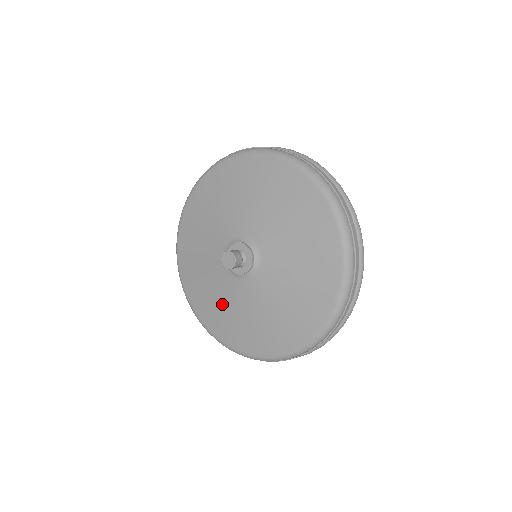
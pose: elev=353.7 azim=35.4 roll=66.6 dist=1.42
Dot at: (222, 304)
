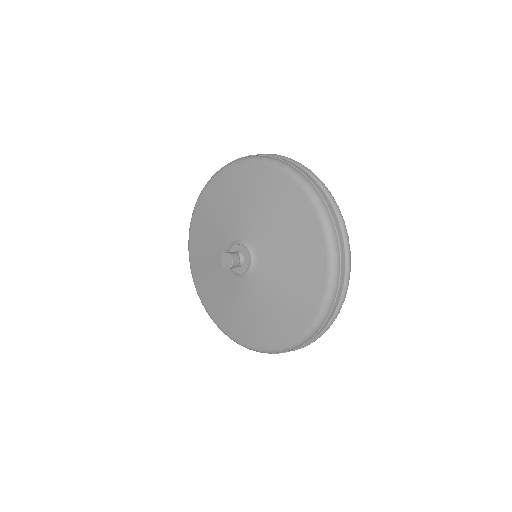
Dot at: (214, 281)
